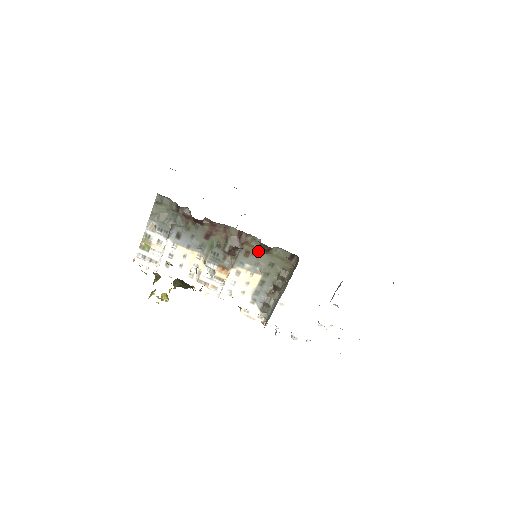
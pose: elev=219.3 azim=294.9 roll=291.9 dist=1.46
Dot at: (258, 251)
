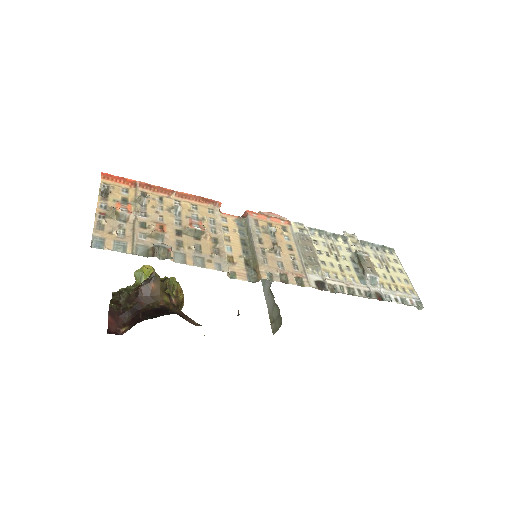
Dot at: occluded
